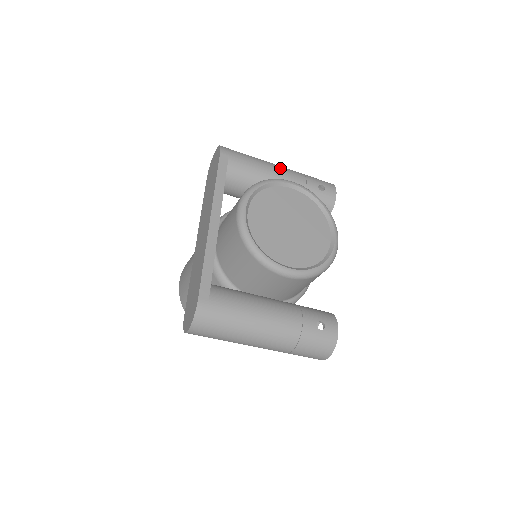
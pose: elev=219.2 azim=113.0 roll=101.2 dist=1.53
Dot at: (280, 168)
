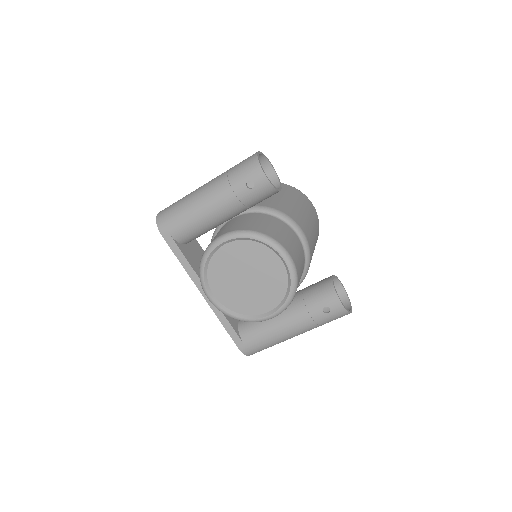
Dot at: (207, 200)
